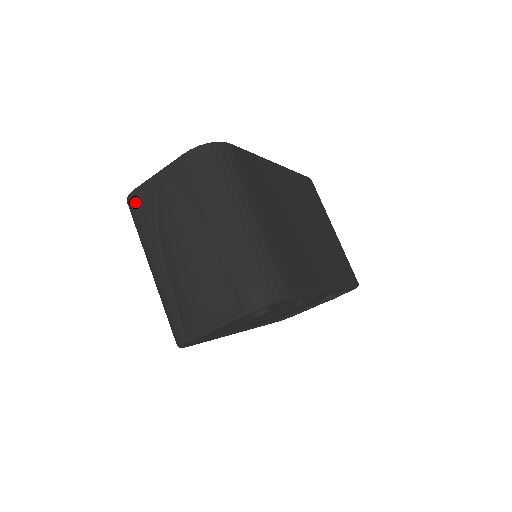
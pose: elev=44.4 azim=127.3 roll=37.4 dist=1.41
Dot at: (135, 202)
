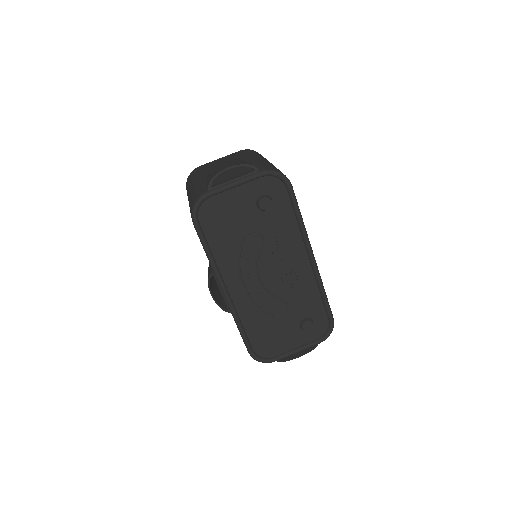
Dot at: (196, 169)
